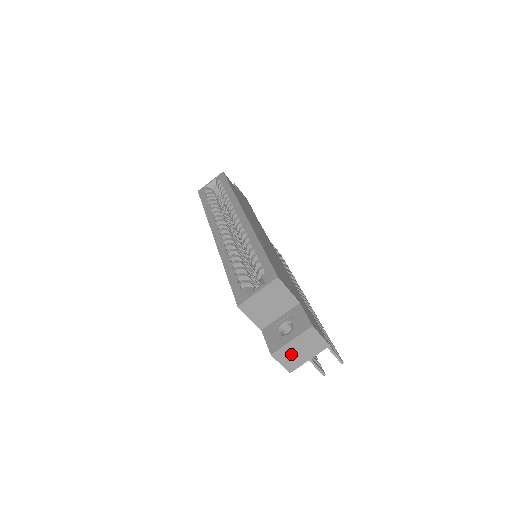
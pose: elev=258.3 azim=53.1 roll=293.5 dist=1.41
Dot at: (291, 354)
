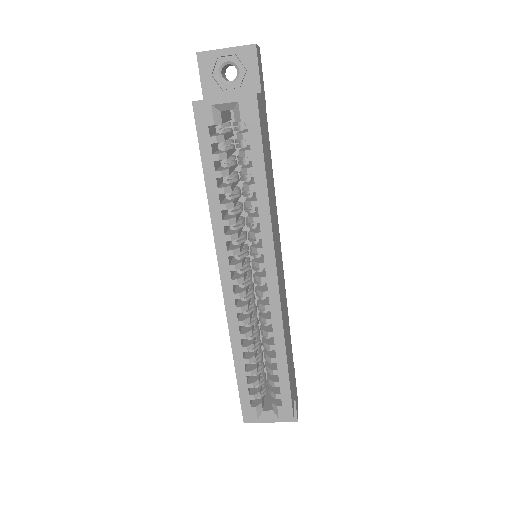
Dot at: occluded
